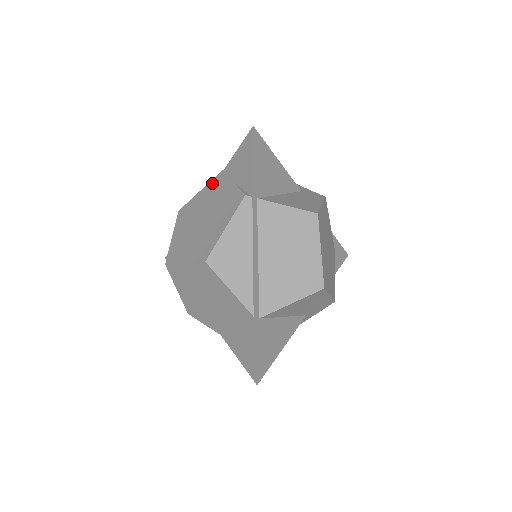
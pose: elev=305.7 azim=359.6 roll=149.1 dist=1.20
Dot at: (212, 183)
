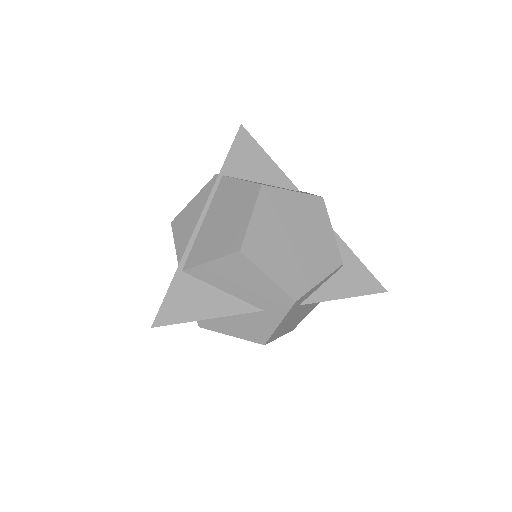
Dot at: occluded
